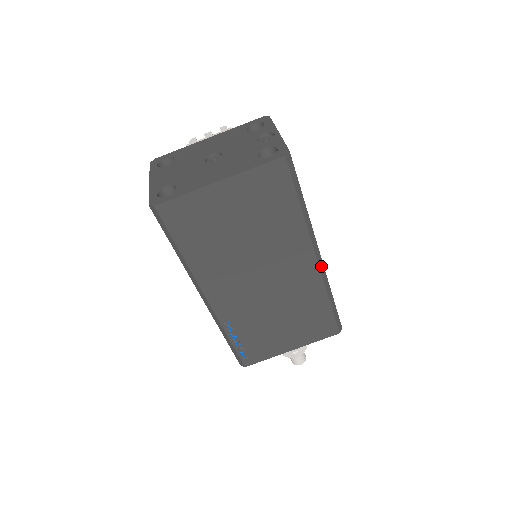
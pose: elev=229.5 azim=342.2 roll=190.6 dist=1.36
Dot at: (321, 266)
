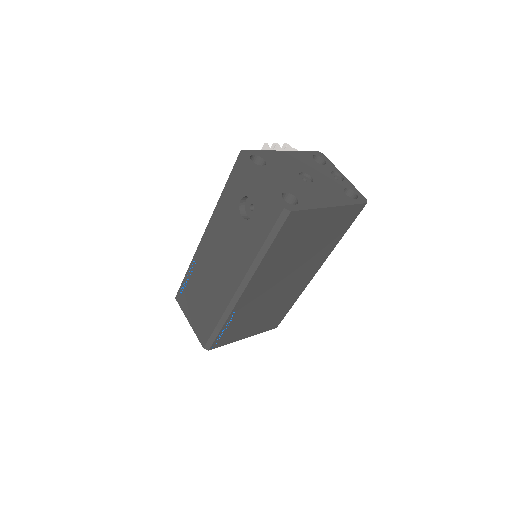
Dot at: (311, 278)
